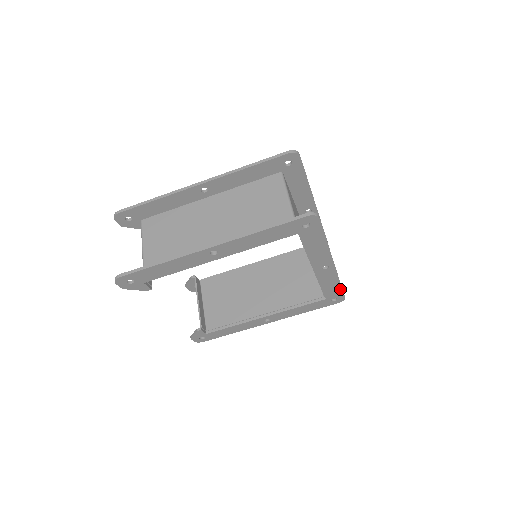
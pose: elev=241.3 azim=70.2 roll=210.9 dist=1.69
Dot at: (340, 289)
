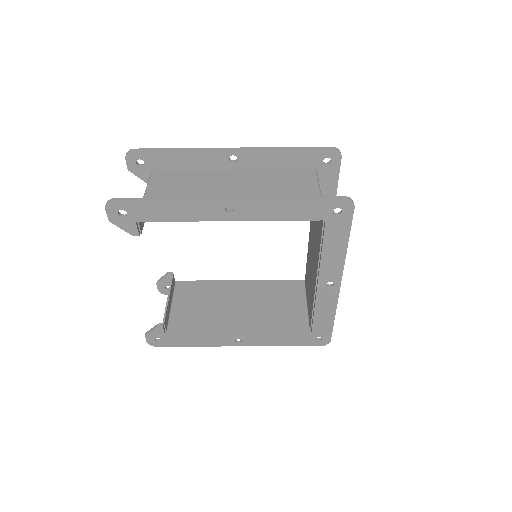
Dot at: (331, 325)
